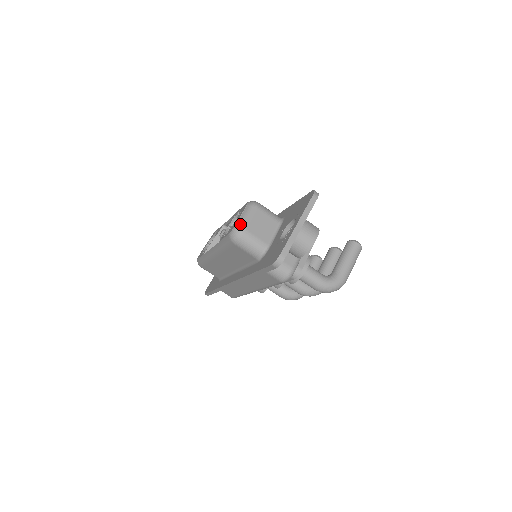
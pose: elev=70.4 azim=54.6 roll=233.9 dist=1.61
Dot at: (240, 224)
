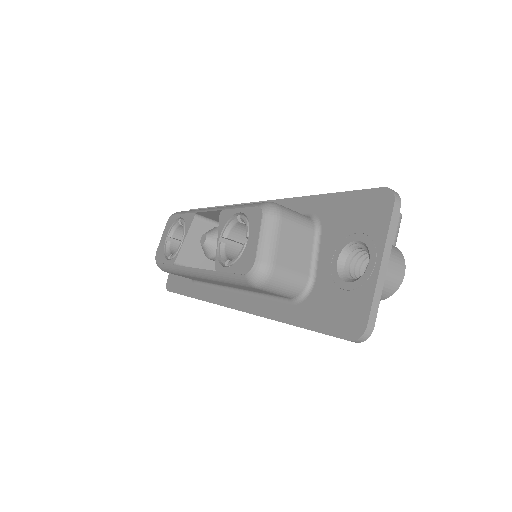
Dot at: (263, 258)
